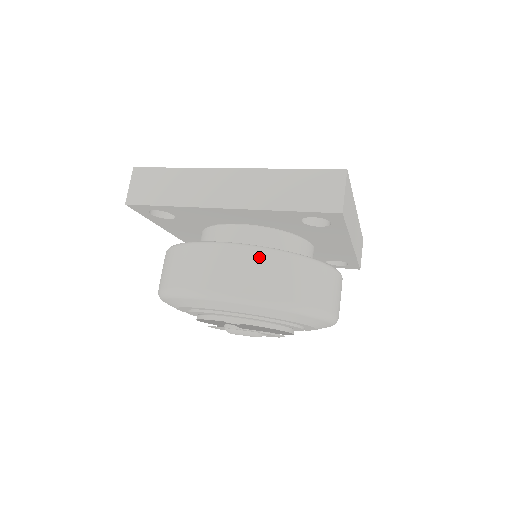
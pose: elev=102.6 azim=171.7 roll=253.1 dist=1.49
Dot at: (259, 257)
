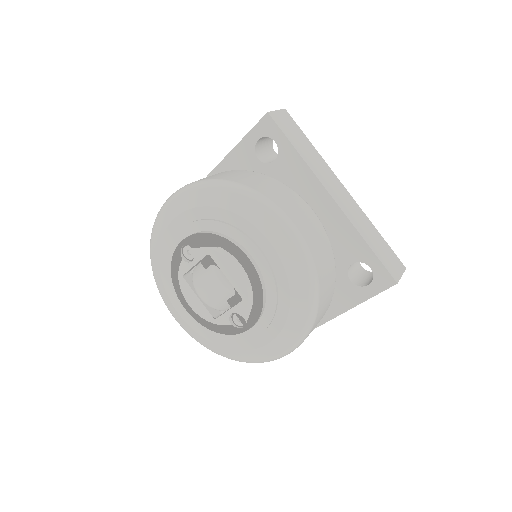
Dot at: occluded
